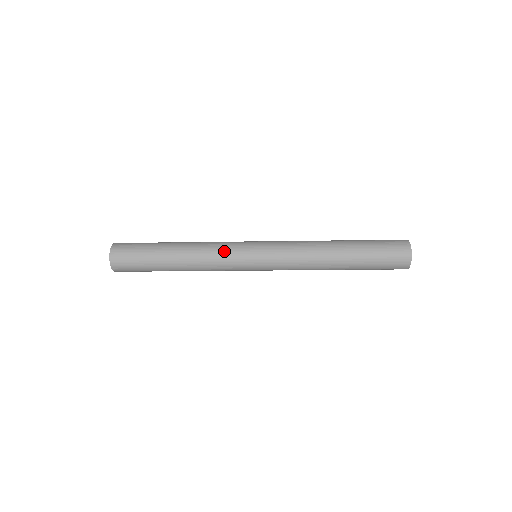
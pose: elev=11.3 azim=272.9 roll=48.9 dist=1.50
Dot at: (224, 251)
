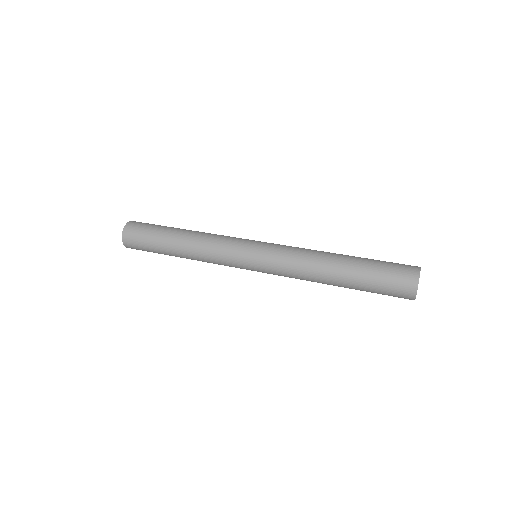
Dot at: occluded
